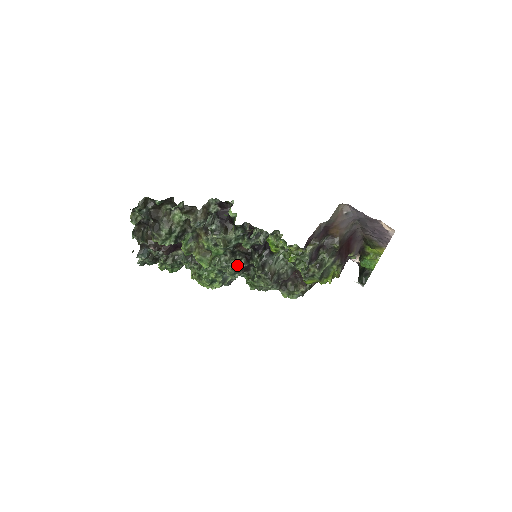
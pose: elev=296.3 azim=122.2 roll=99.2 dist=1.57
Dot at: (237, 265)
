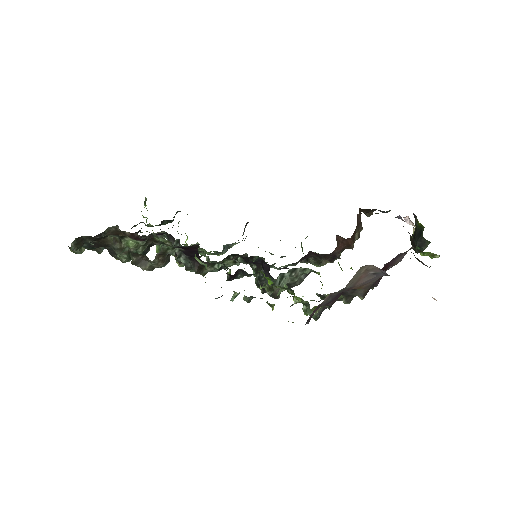
Dot at: (233, 263)
